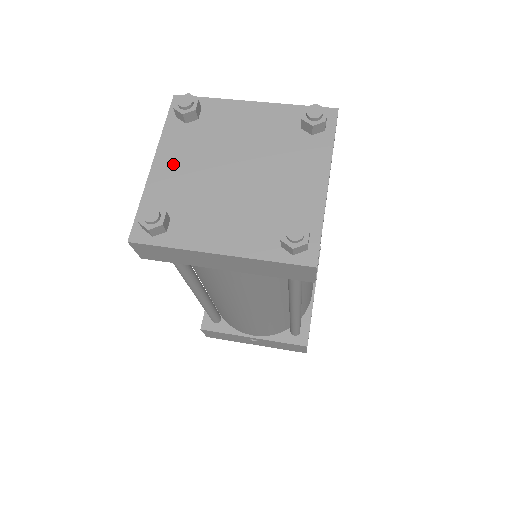
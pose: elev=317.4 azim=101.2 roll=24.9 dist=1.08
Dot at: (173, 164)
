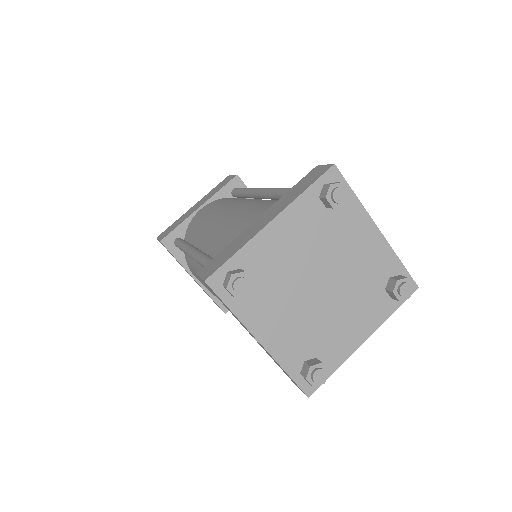
Dot at: (275, 328)
